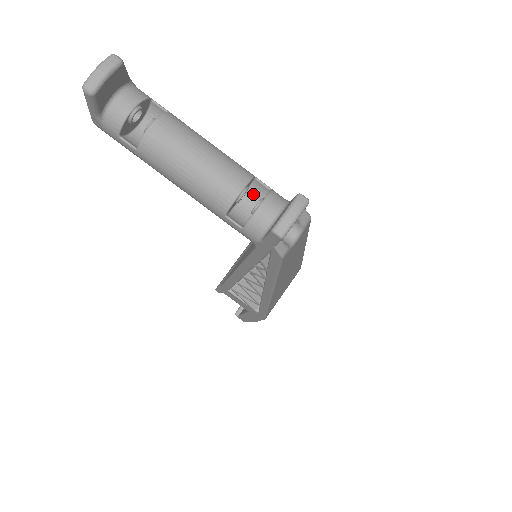
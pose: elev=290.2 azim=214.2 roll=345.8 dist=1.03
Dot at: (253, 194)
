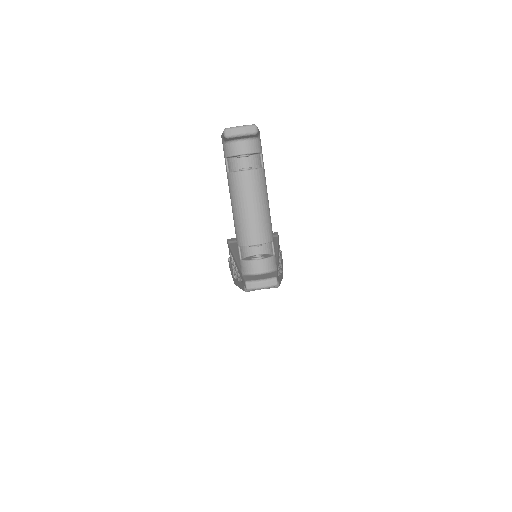
Dot at: (265, 246)
